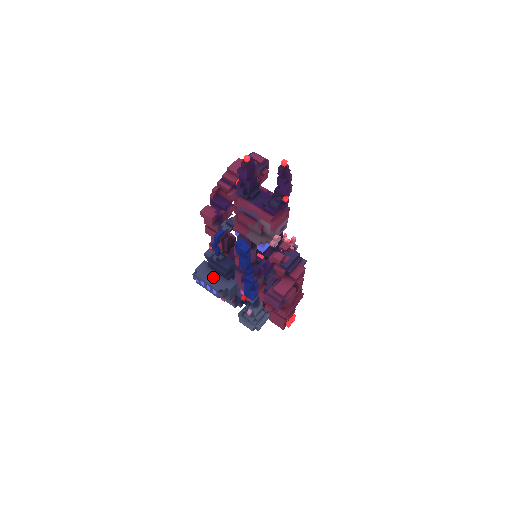
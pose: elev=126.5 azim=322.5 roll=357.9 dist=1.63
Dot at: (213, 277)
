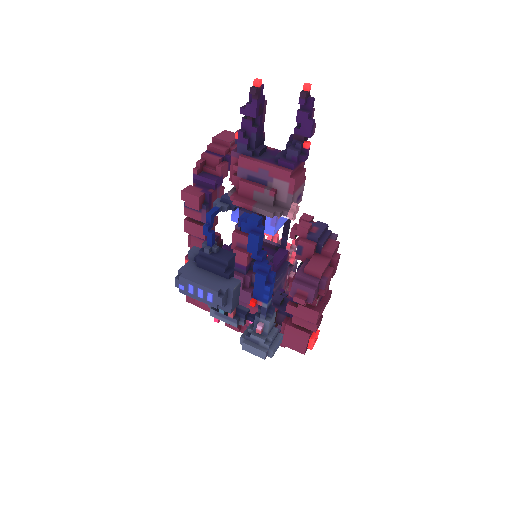
Dot at: (206, 277)
